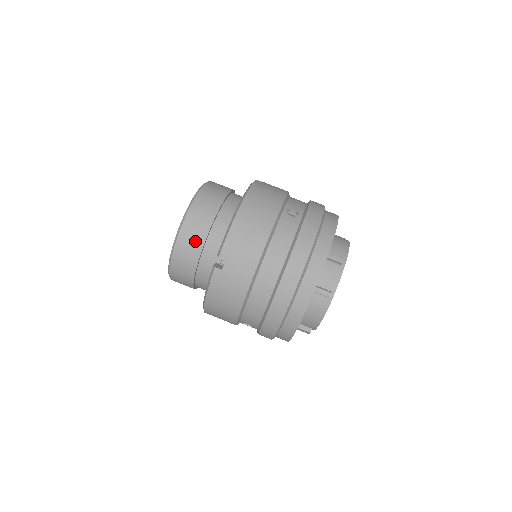
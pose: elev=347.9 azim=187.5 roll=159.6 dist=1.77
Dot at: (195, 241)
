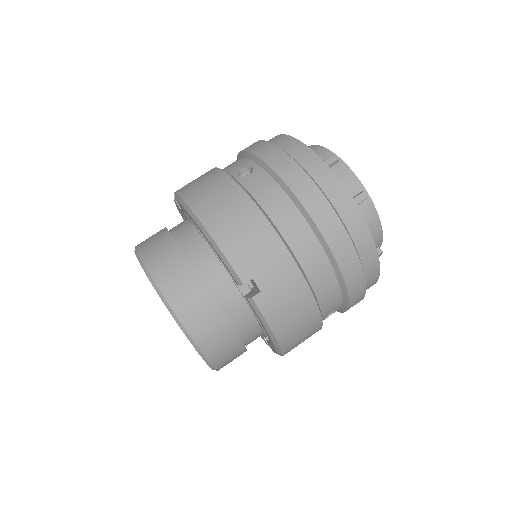
Dot at: (200, 304)
